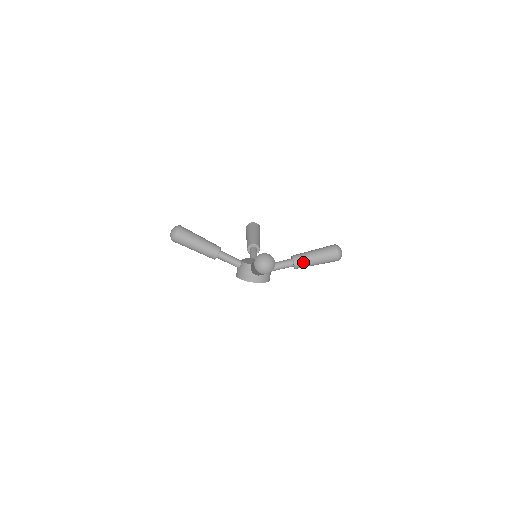
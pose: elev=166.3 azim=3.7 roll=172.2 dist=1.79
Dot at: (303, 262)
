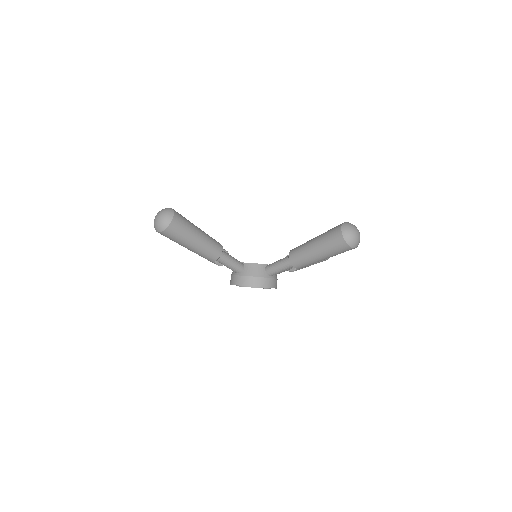
Dot at: occluded
